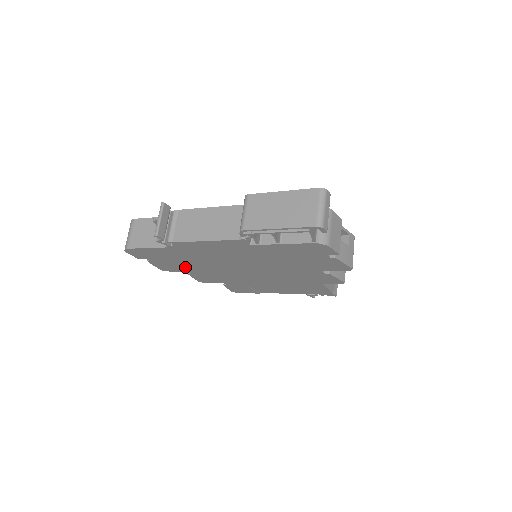
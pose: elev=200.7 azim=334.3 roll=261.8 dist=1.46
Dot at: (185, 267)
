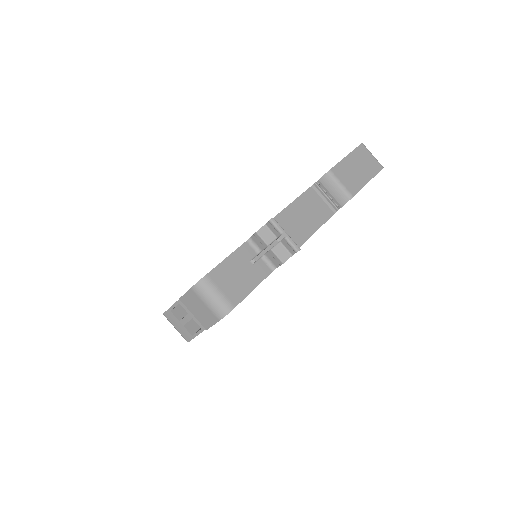
Dot at: occluded
